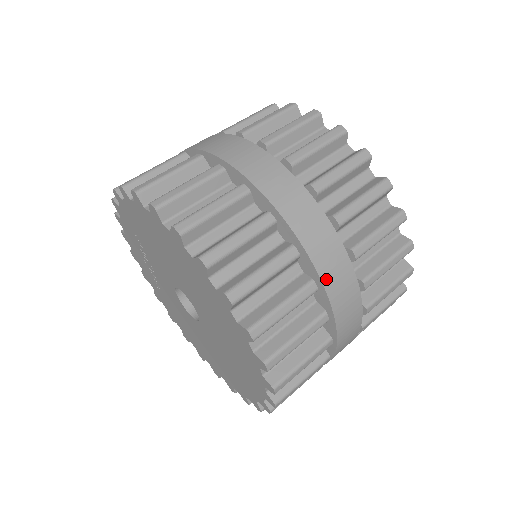
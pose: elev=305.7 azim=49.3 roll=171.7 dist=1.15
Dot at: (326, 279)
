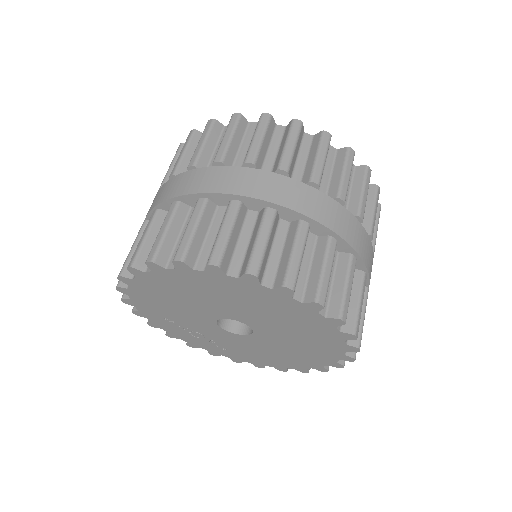
Dot at: (276, 199)
